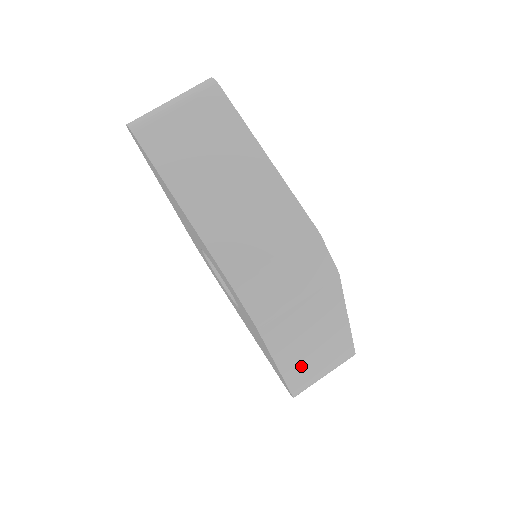
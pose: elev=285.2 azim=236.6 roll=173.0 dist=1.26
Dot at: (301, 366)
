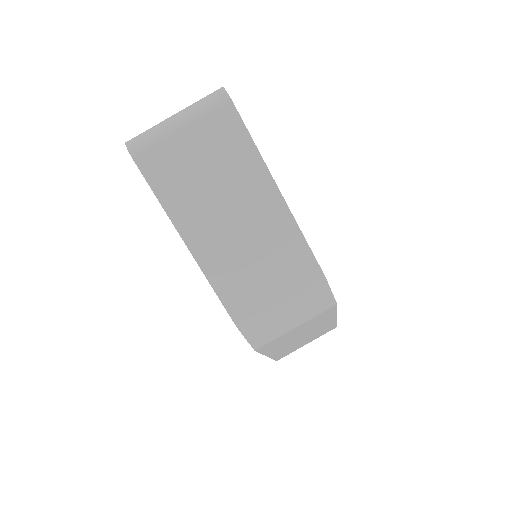
Dot at: (288, 348)
